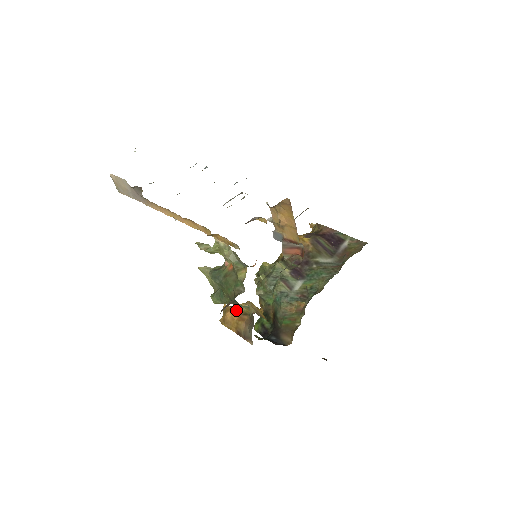
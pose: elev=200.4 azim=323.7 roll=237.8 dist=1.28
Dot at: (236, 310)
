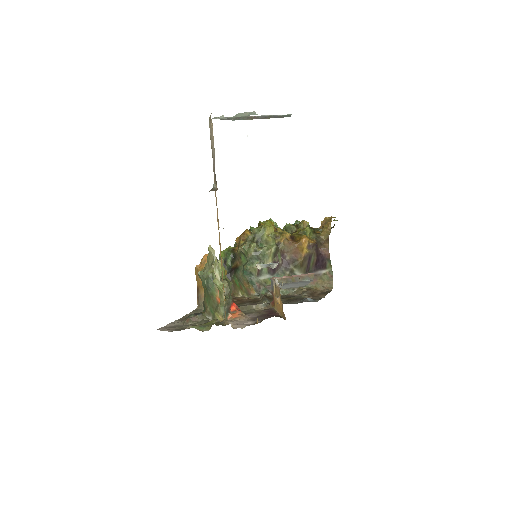
Dot at: occluded
